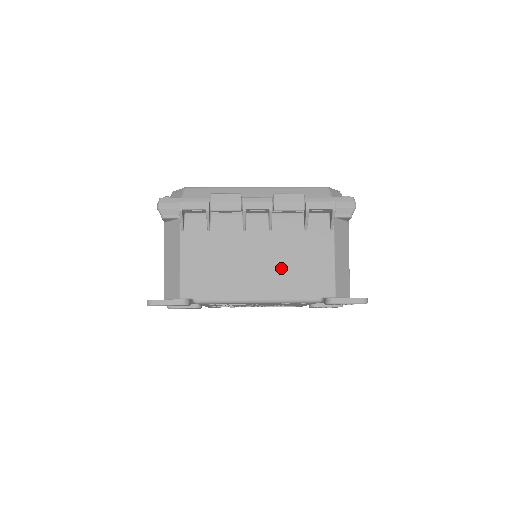
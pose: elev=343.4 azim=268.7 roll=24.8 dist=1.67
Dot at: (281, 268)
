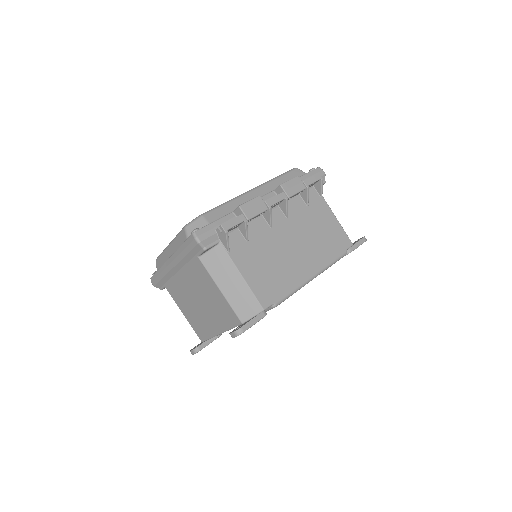
Dot at: (312, 243)
